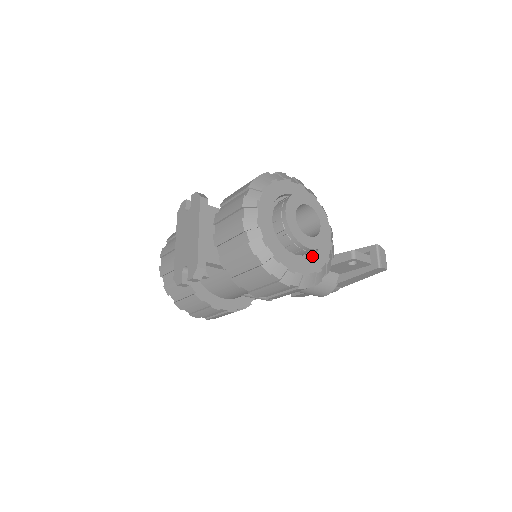
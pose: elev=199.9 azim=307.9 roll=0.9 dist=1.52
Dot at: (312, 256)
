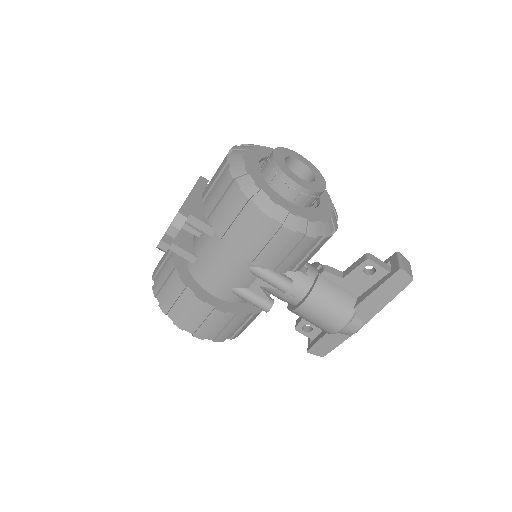
Dot at: (304, 208)
